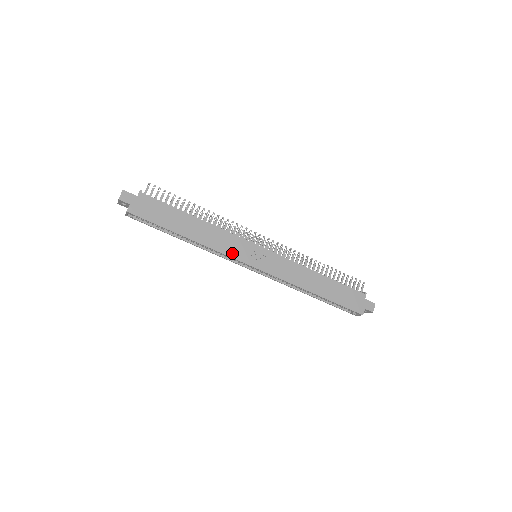
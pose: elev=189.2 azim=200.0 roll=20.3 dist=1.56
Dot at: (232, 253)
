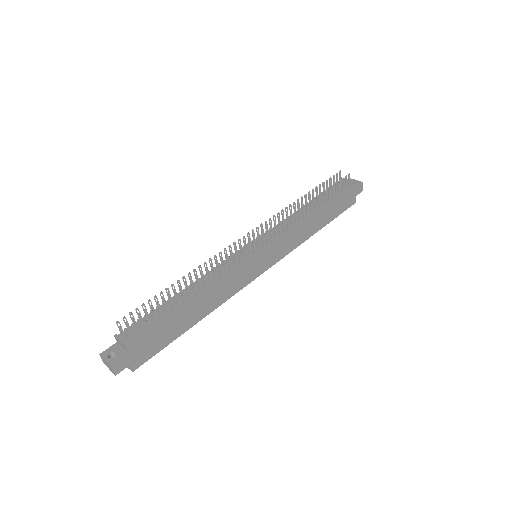
Dot at: (241, 285)
